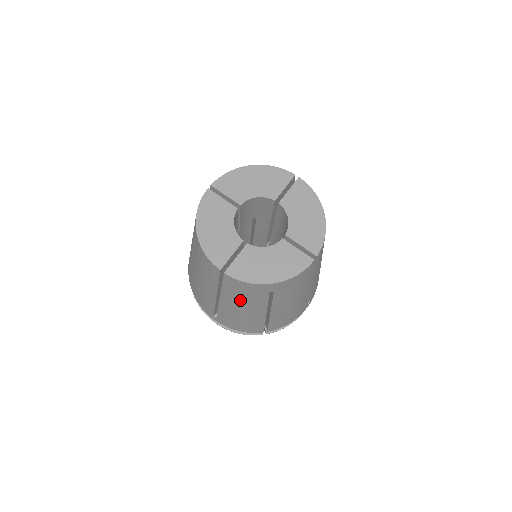
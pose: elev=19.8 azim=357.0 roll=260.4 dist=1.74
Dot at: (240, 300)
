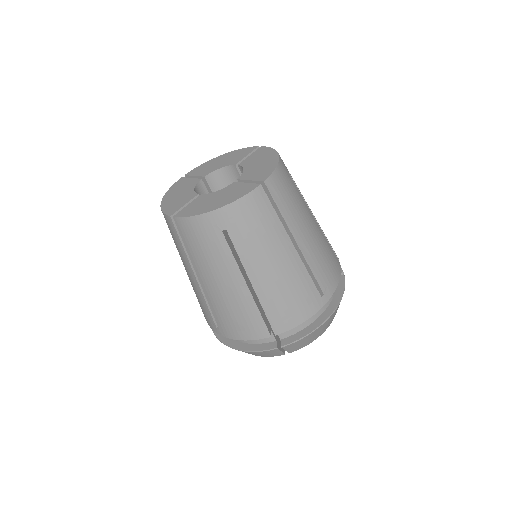
Dot at: (206, 261)
